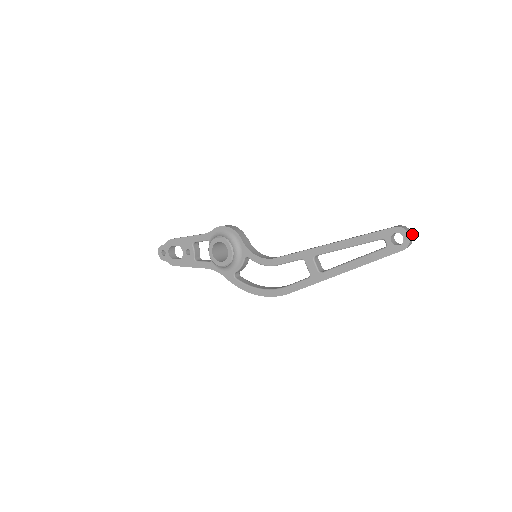
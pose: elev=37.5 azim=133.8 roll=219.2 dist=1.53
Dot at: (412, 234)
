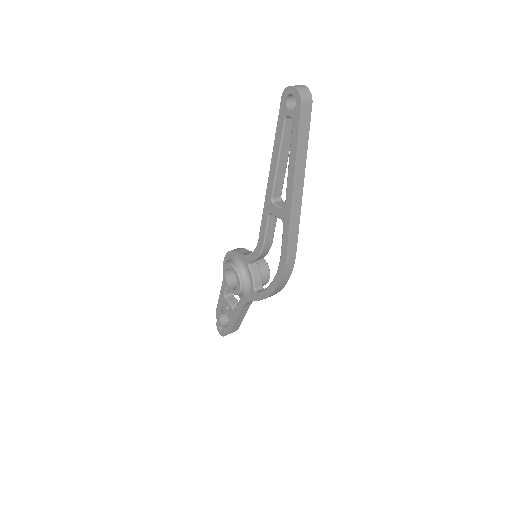
Dot at: (304, 86)
